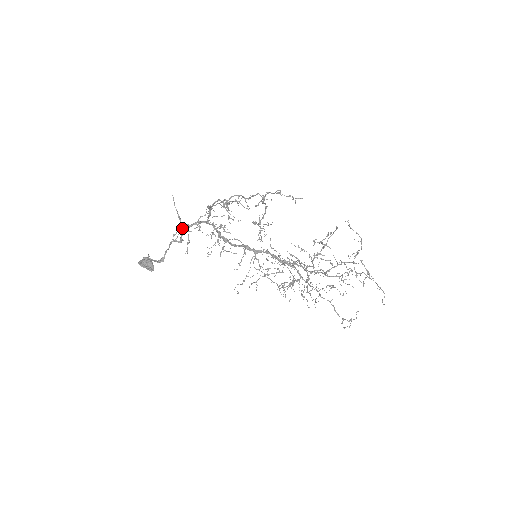
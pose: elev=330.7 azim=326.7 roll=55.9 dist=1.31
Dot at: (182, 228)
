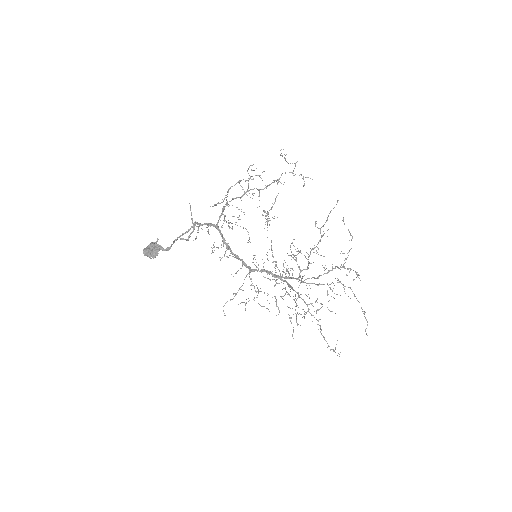
Dot at: (194, 224)
